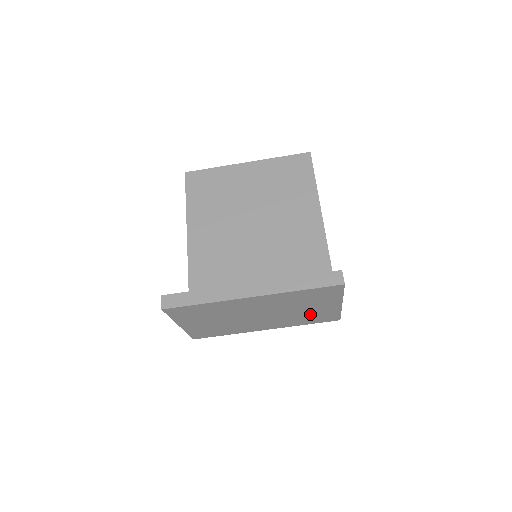
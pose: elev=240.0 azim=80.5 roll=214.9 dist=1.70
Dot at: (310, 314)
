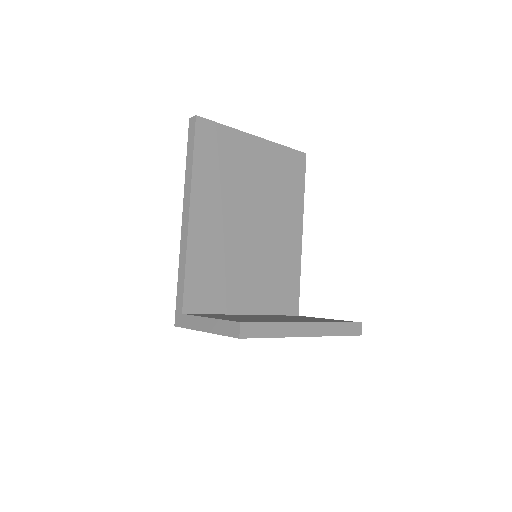
Dot at: occluded
